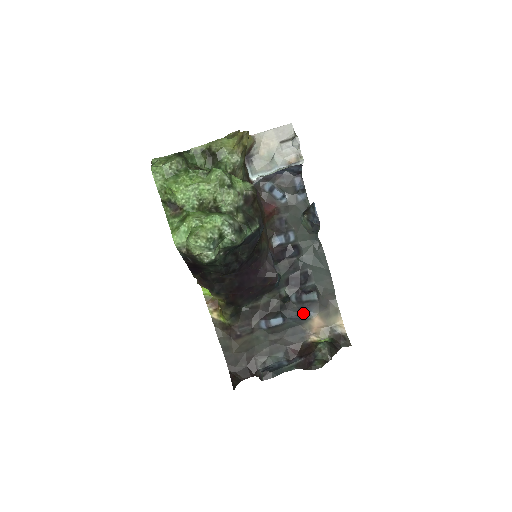
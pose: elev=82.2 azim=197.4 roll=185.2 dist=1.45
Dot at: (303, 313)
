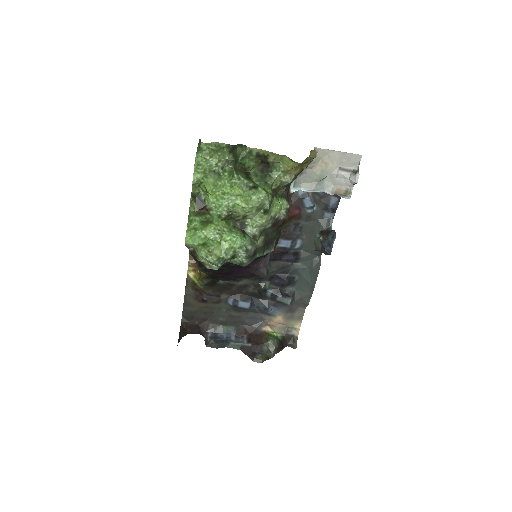
Dot at: (271, 309)
